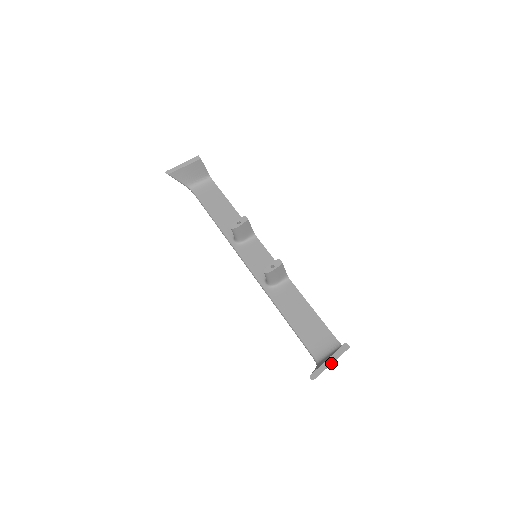
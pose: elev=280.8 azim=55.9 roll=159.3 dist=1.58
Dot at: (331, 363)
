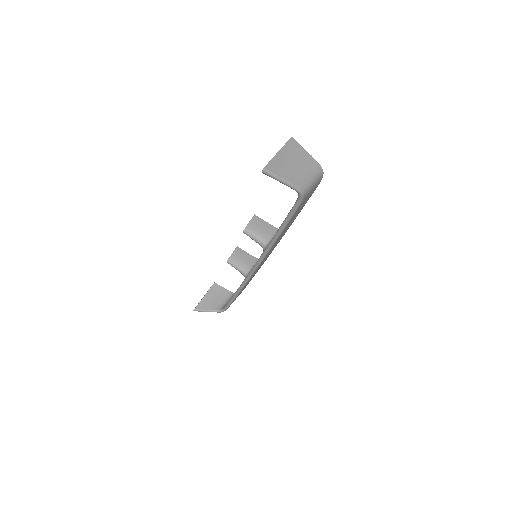
Dot at: (277, 152)
